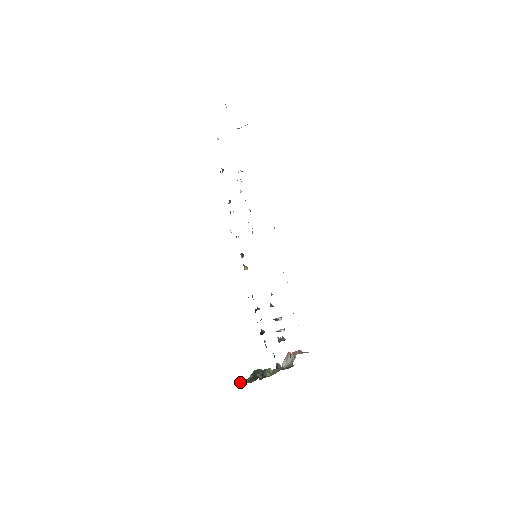
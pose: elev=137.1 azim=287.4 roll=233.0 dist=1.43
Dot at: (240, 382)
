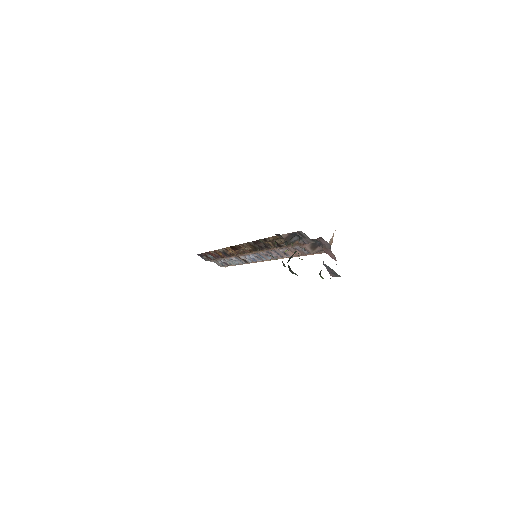
Dot at: occluded
